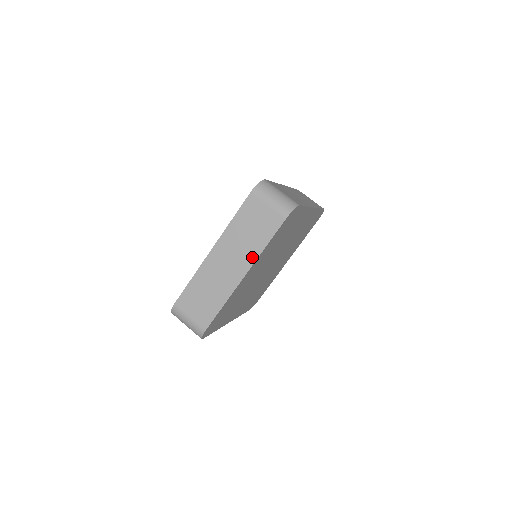
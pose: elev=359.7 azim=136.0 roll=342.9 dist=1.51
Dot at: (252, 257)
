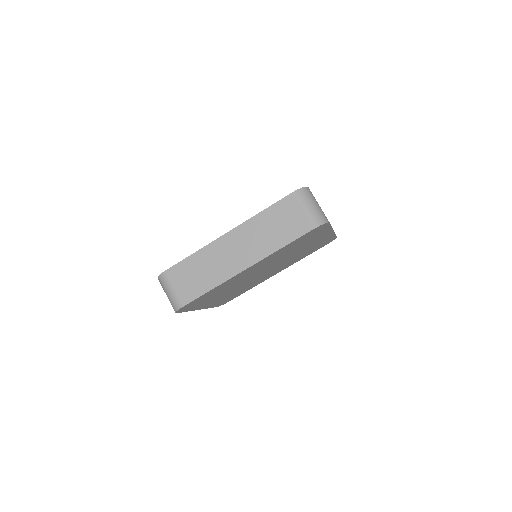
Dot at: occluded
